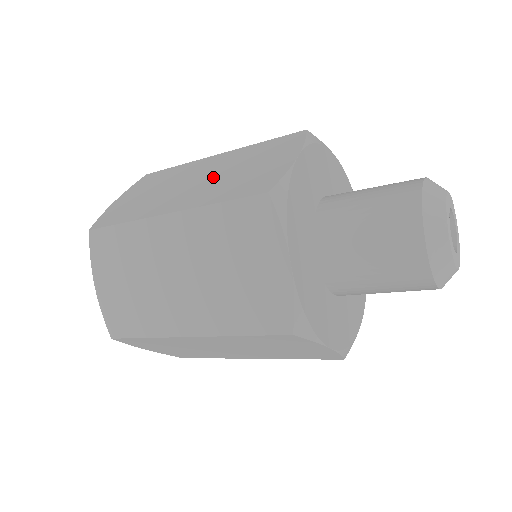
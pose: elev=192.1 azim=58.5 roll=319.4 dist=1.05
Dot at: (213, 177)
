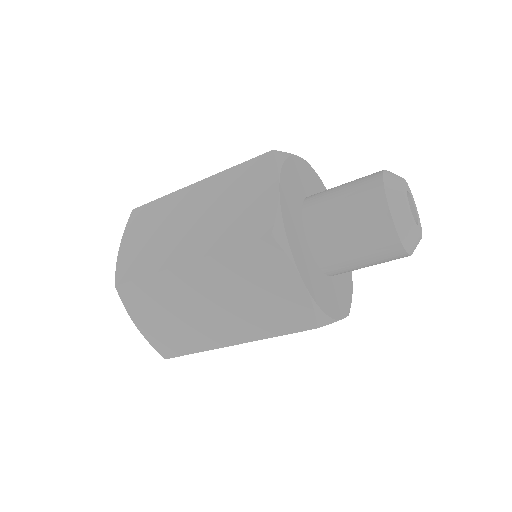
Dot at: occluded
